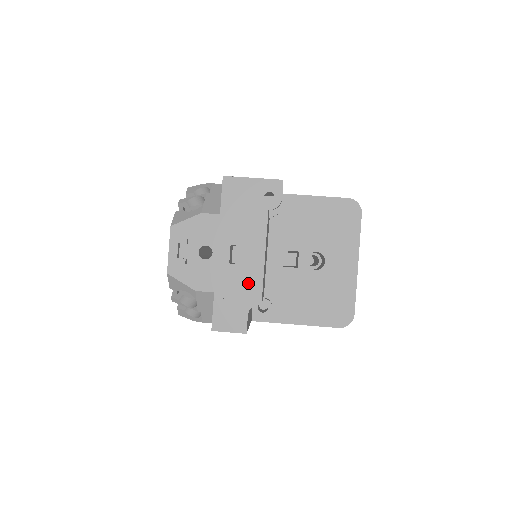
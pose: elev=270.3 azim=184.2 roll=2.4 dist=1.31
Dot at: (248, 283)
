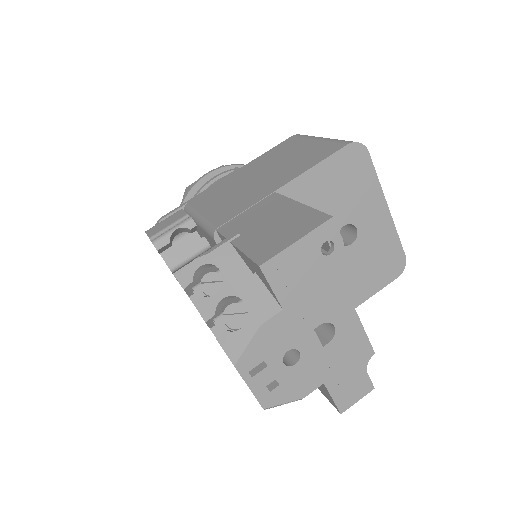
Dot at: (352, 348)
